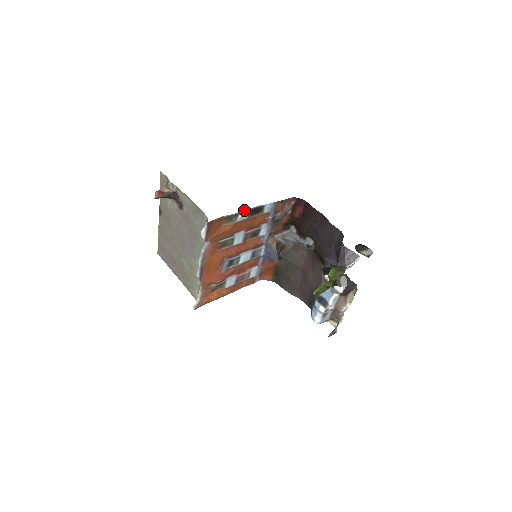
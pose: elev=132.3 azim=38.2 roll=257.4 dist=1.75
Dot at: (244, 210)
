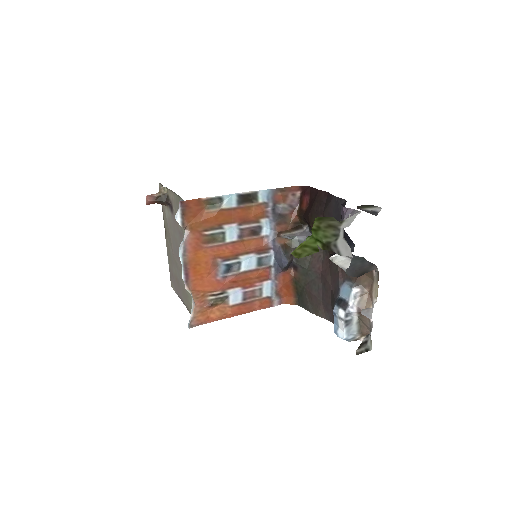
Dot at: (229, 194)
